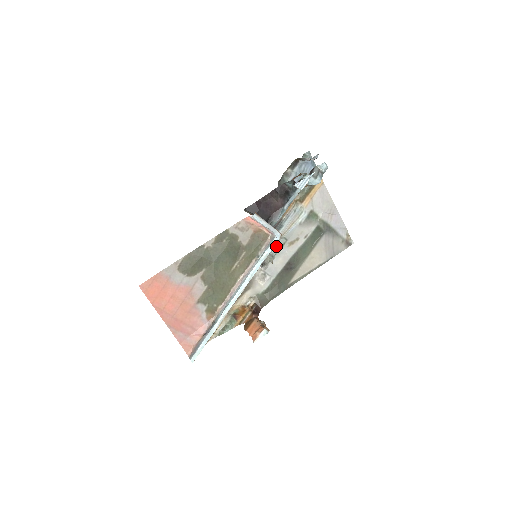
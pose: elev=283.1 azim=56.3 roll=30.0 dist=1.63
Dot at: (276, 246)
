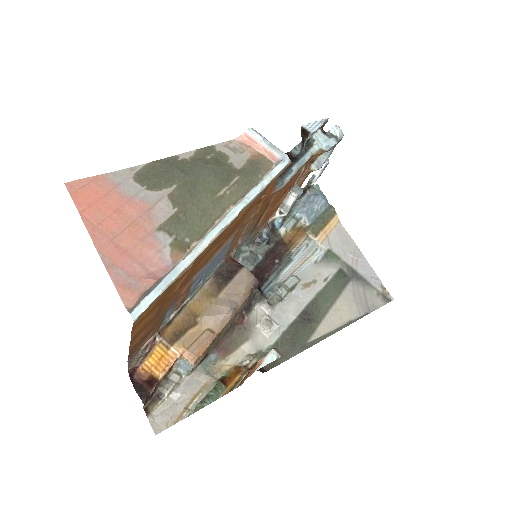
Dot at: (285, 285)
